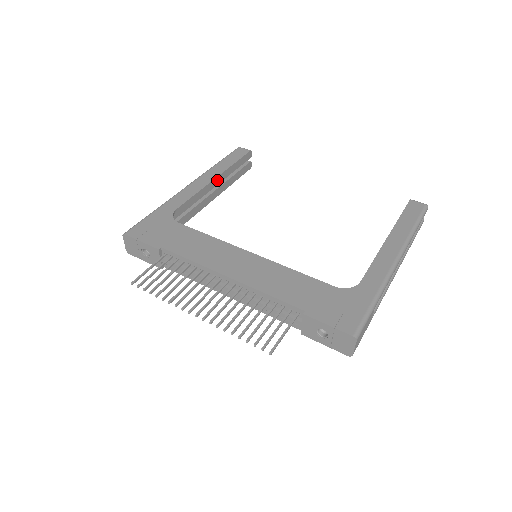
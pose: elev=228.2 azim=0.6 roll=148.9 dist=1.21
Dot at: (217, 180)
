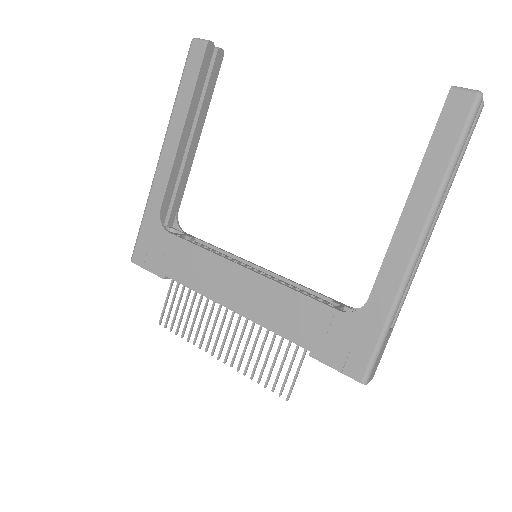
Dot at: (186, 129)
